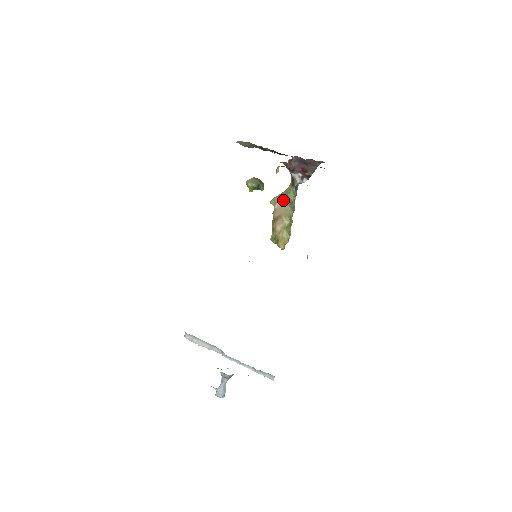
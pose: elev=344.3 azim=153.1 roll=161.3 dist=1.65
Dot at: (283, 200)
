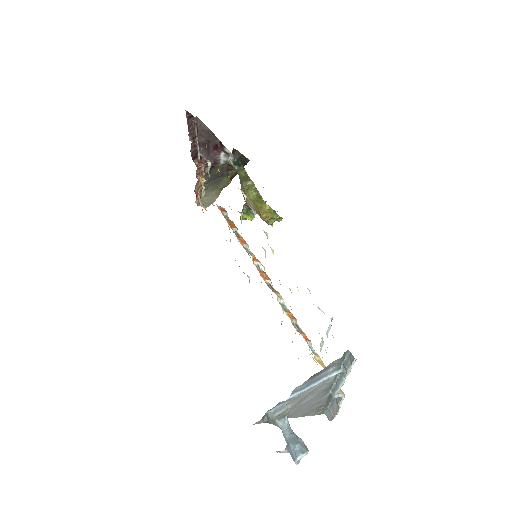
Dot at: (241, 187)
